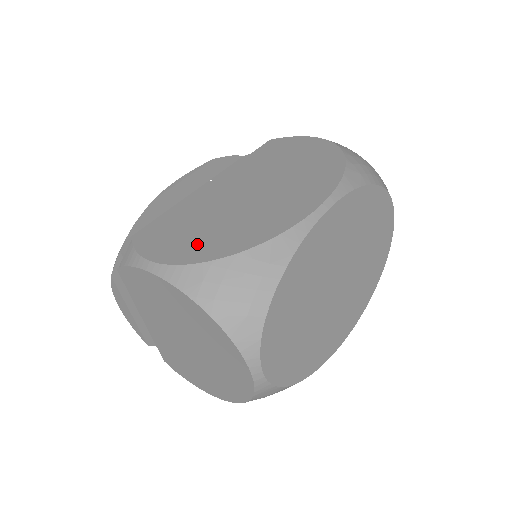
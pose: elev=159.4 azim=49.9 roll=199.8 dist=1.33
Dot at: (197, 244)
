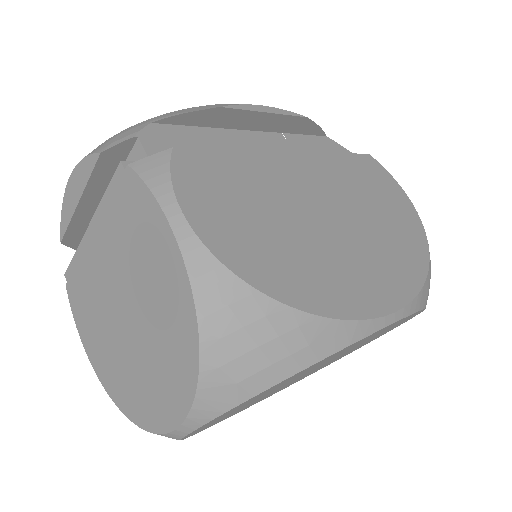
Dot at: (250, 241)
